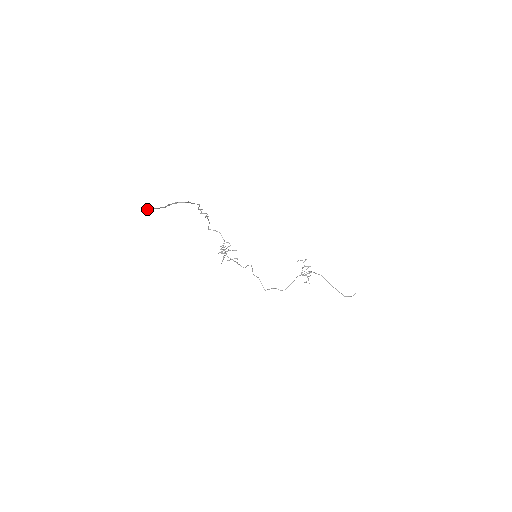
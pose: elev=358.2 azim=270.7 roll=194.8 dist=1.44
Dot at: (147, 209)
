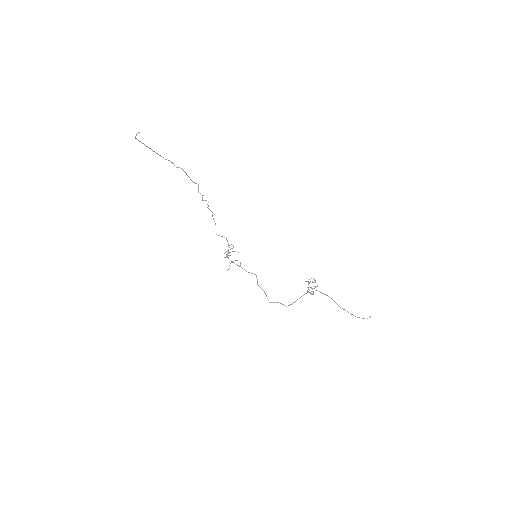
Dot at: (141, 142)
